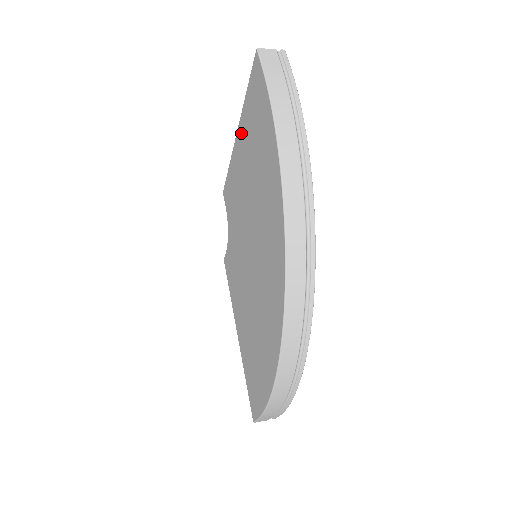
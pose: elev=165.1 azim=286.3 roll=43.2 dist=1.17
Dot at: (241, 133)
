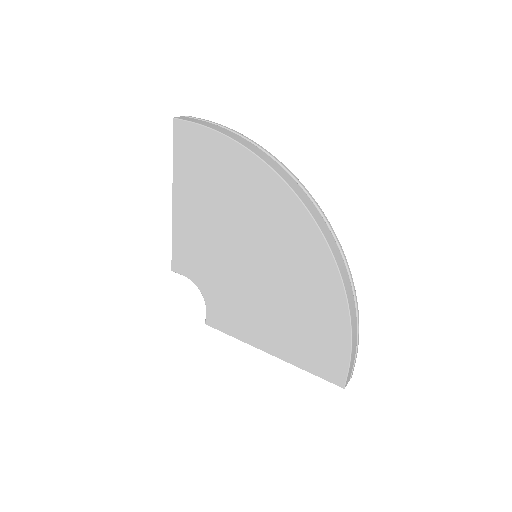
Dot at: (181, 192)
